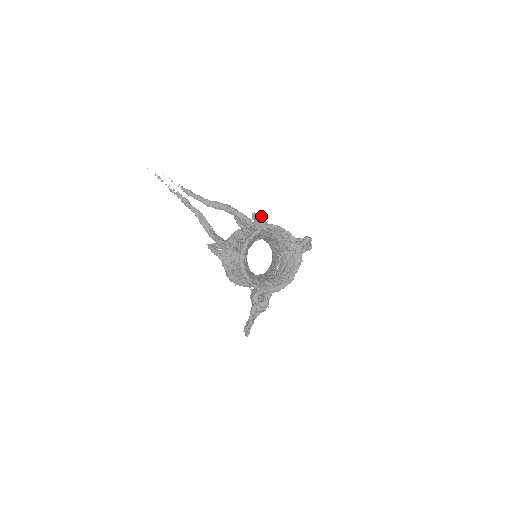
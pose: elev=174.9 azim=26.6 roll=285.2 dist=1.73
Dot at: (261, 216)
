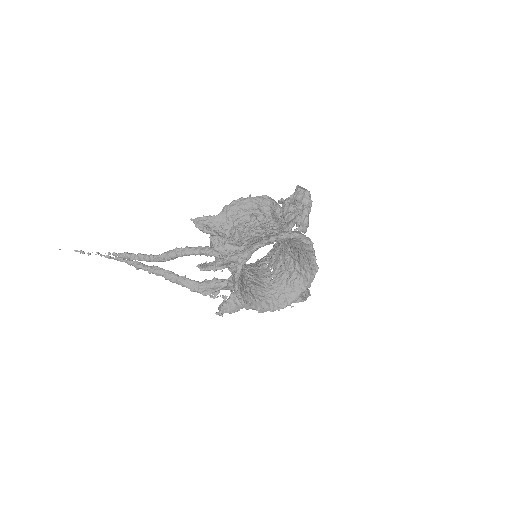
Dot at: (226, 258)
